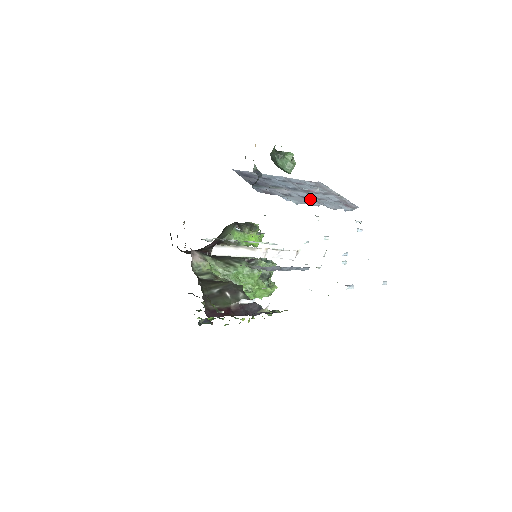
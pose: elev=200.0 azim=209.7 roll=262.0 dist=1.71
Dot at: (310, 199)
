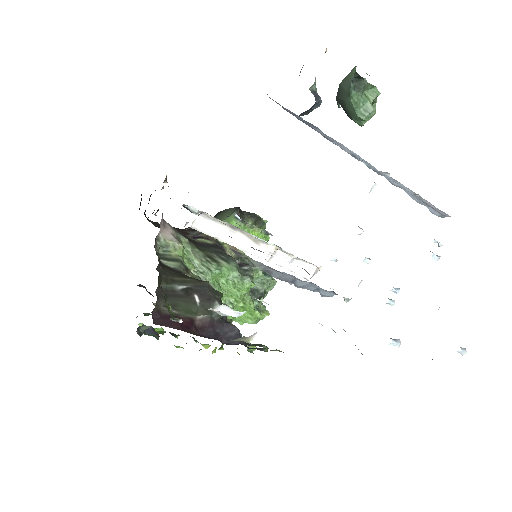
Dot at: occluded
